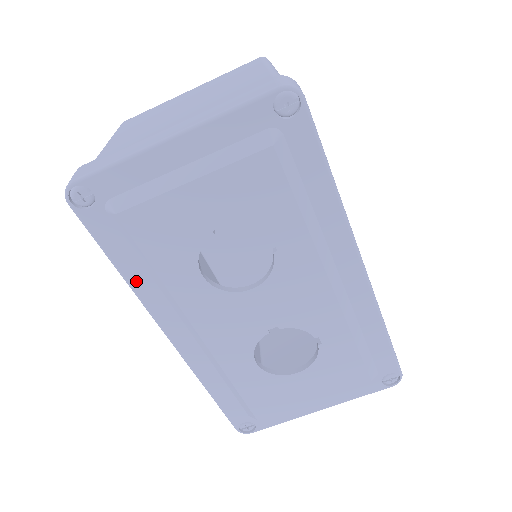
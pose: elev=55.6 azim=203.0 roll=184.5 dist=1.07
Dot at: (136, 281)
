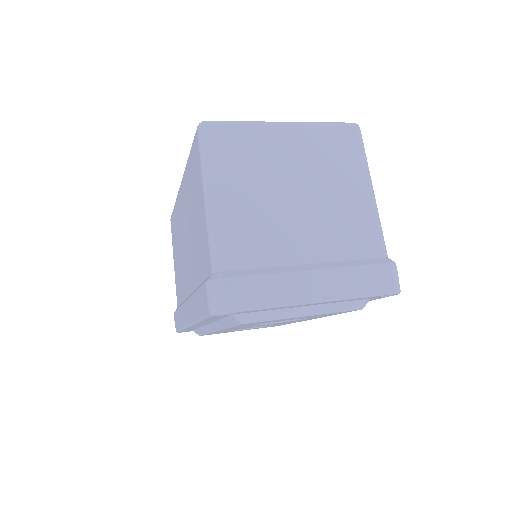
Dot at: occluded
